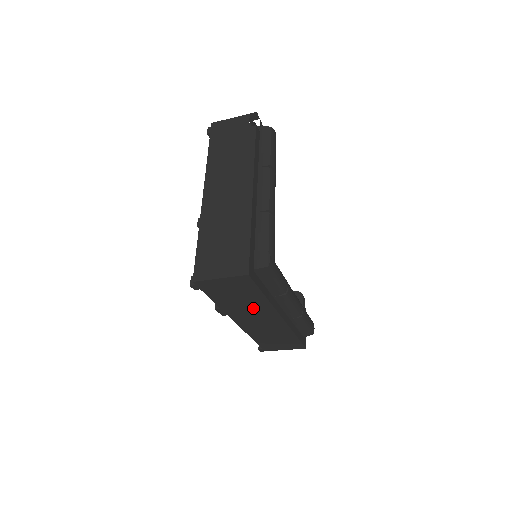
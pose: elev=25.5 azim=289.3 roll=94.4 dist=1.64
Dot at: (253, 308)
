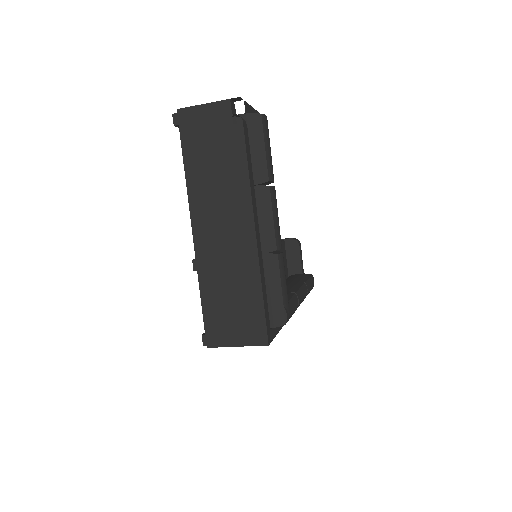
Dot at: occluded
